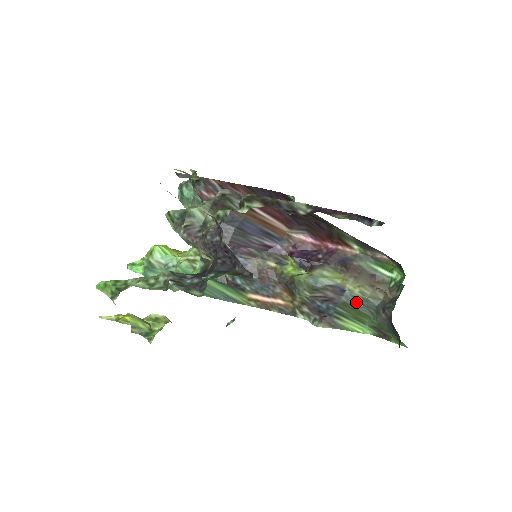
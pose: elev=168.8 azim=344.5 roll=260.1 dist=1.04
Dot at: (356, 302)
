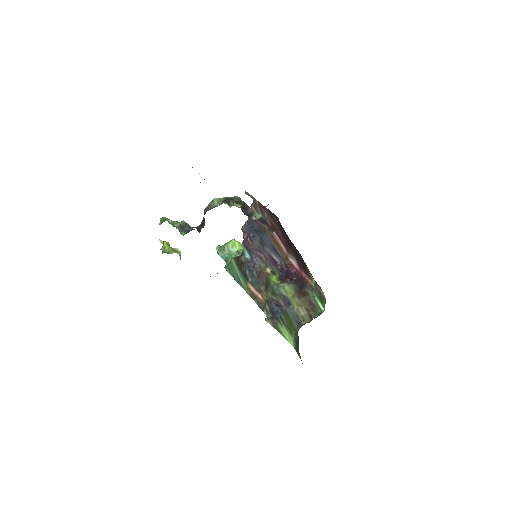
Dot at: (293, 316)
